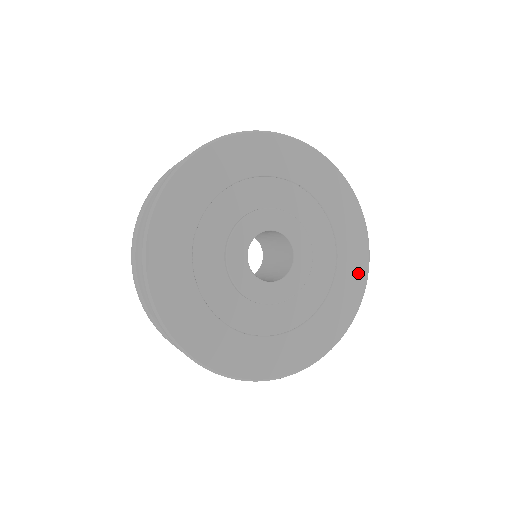
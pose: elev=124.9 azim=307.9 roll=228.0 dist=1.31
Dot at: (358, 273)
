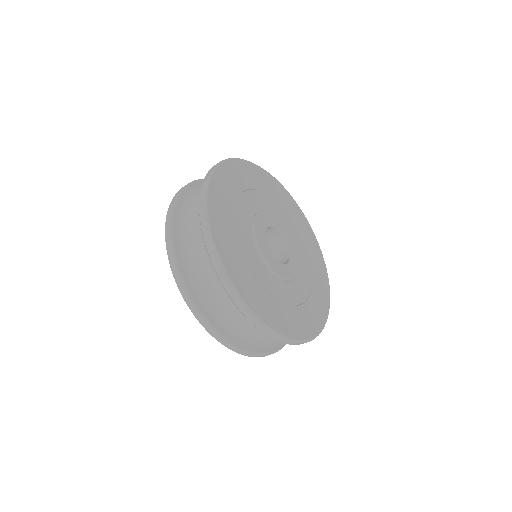
Dot at: (314, 242)
